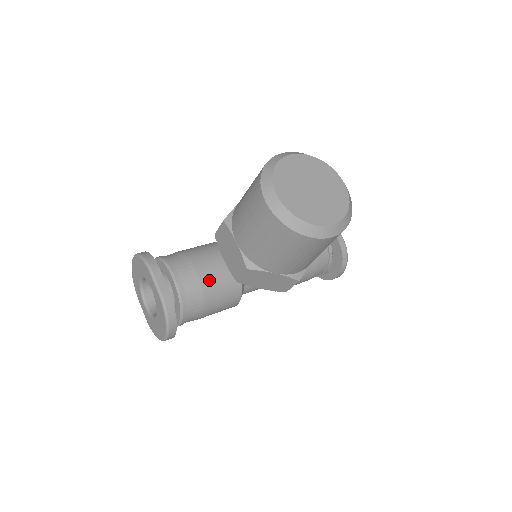
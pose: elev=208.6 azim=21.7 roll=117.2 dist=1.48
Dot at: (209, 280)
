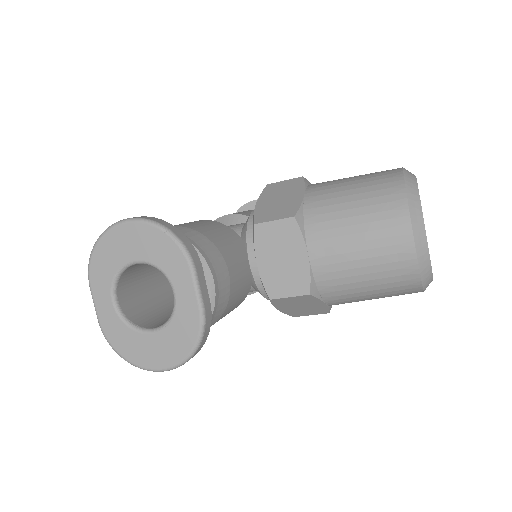
Dot at: (235, 288)
